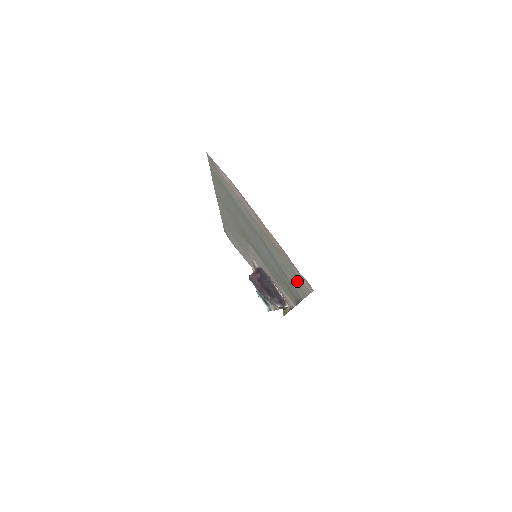
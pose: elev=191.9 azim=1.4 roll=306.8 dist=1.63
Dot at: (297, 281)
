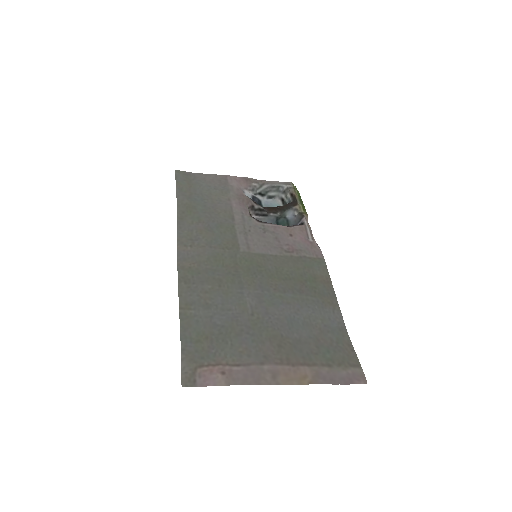
Dot at: (339, 354)
